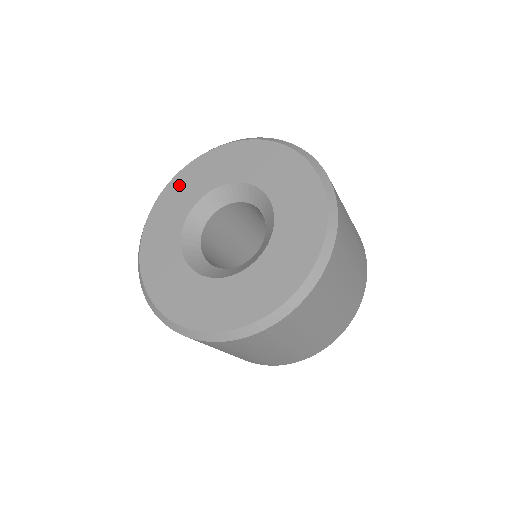
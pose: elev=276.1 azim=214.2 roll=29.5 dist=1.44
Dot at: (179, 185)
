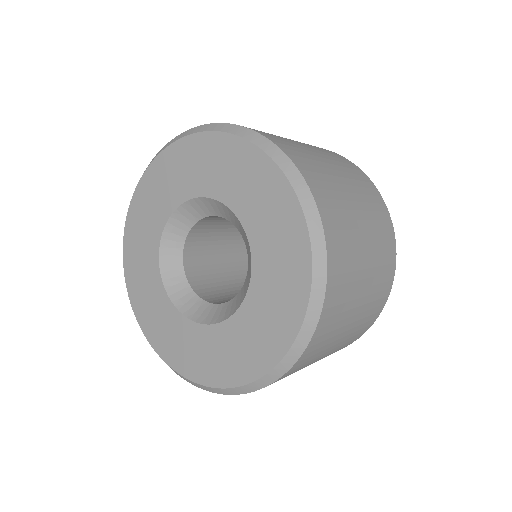
Dot at: (132, 256)
